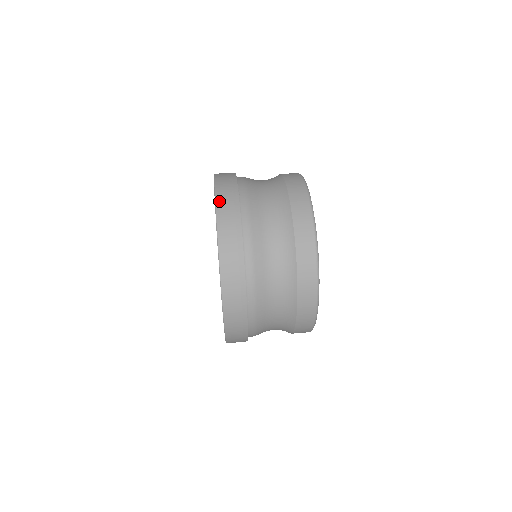
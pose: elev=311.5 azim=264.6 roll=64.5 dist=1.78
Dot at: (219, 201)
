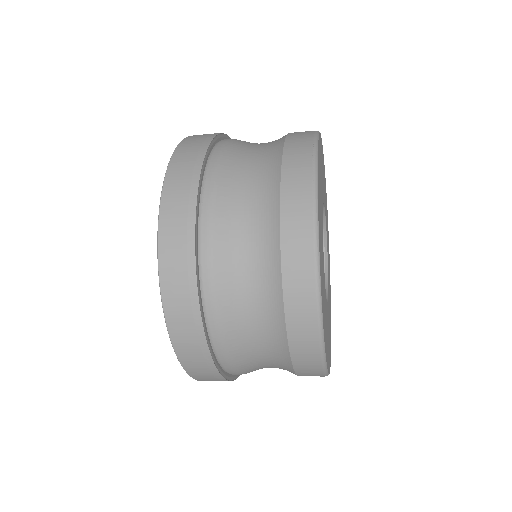
Dot at: occluded
